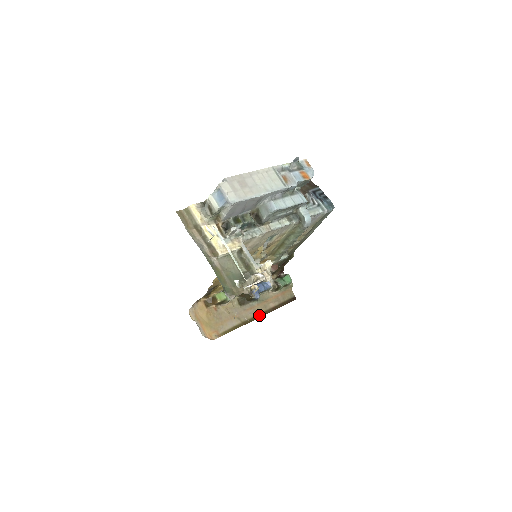
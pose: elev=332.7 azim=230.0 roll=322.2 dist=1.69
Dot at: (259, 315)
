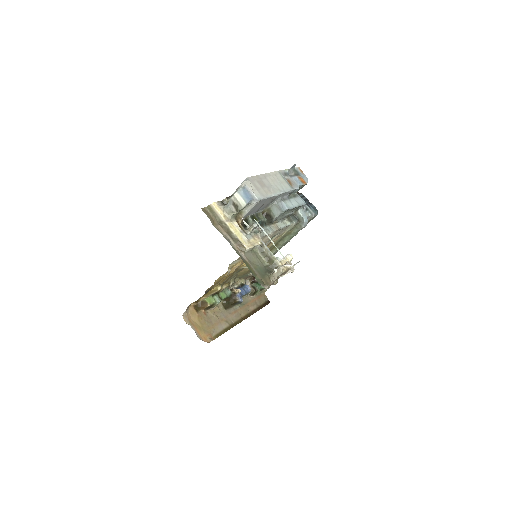
Dot at: (243, 318)
